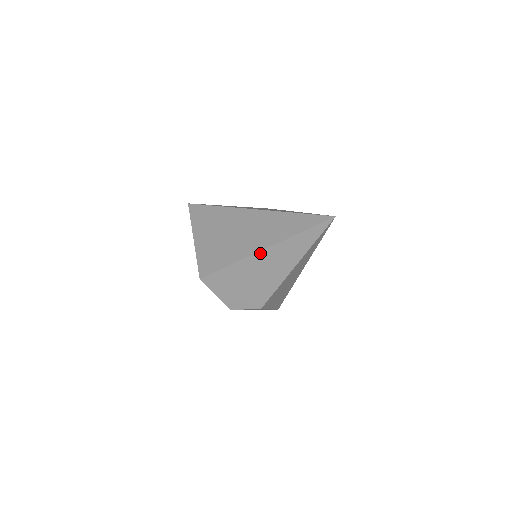
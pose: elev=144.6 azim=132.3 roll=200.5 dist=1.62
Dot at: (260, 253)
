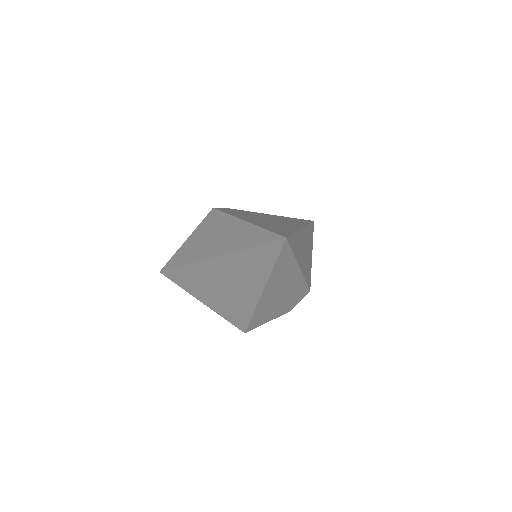
Dot at: (263, 295)
